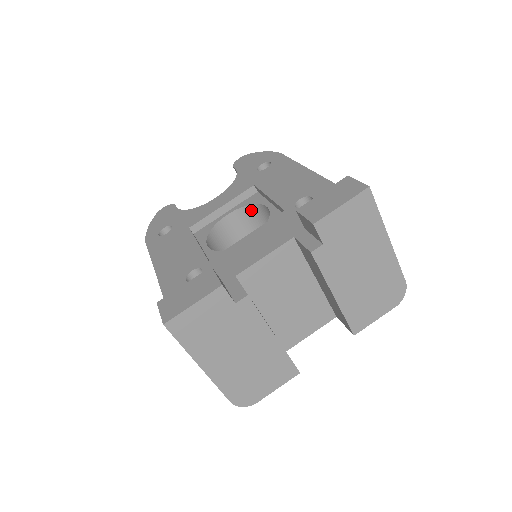
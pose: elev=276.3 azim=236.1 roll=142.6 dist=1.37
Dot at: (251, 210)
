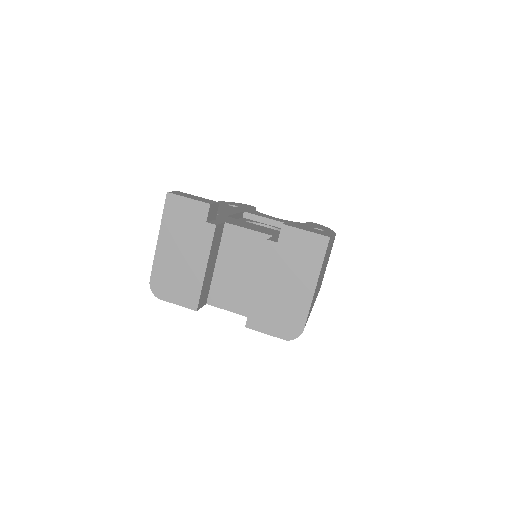
Dot at: occluded
